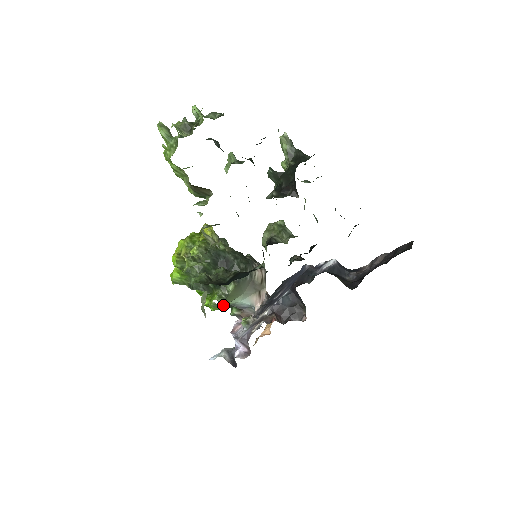
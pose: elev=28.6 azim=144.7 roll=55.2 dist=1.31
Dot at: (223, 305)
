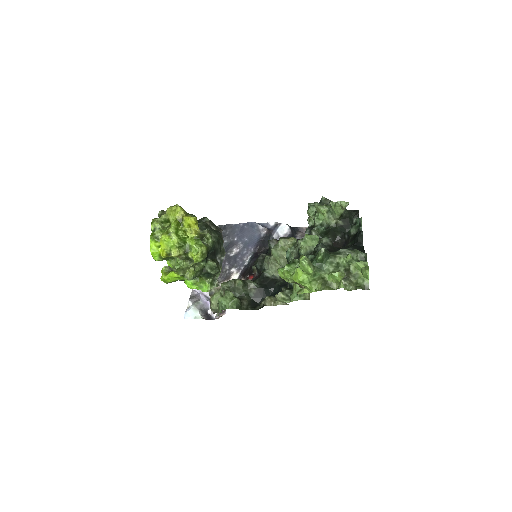
Dot at: occluded
